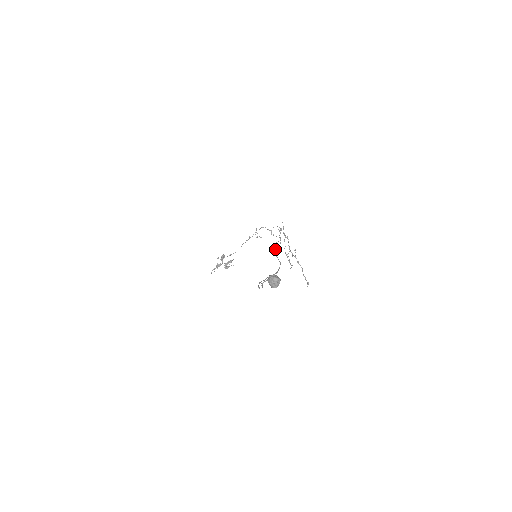
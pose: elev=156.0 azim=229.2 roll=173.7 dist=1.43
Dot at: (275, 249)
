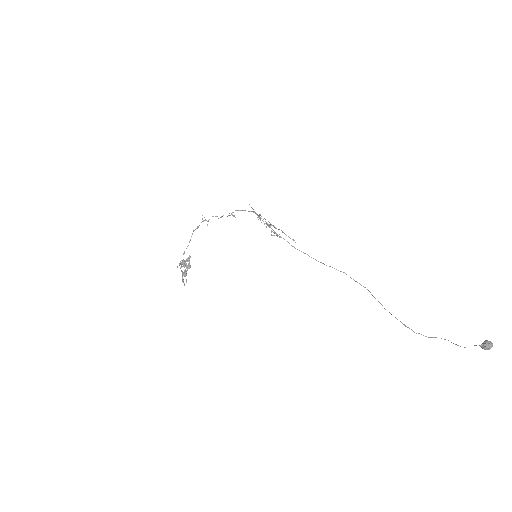
Dot at: occluded
